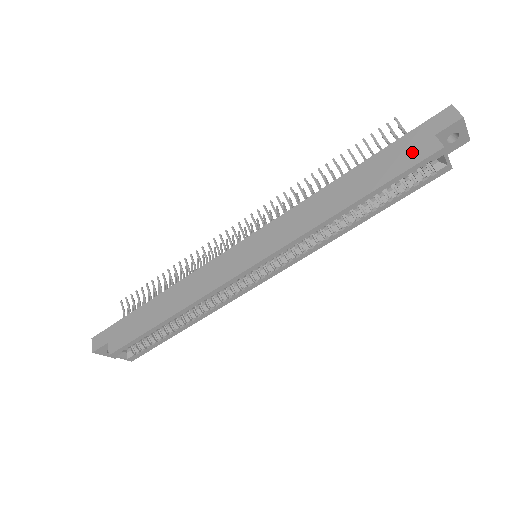
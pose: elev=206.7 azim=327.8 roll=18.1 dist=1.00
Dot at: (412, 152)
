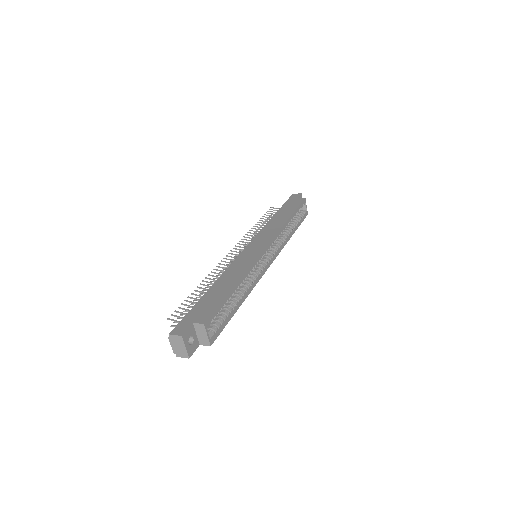
Dot at: (295, 203)
